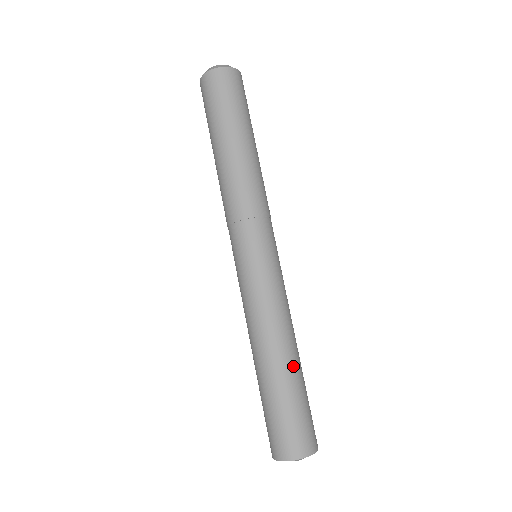
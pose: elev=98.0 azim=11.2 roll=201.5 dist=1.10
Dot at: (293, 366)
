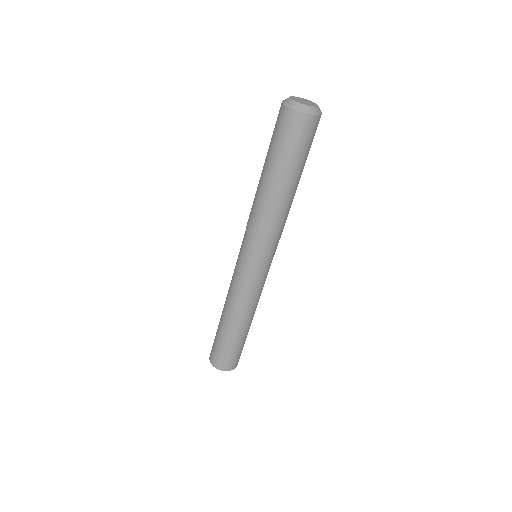
Dot at: (231, 329)
